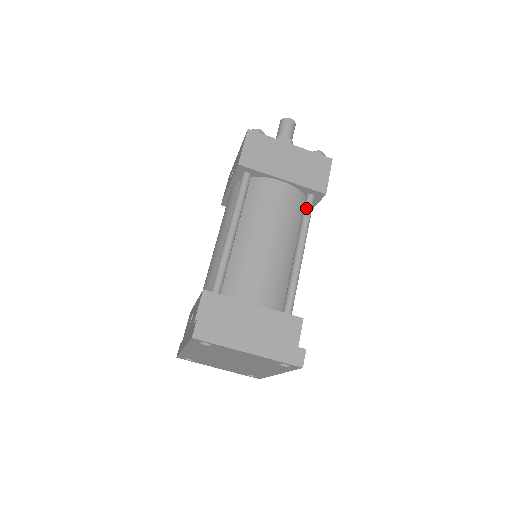
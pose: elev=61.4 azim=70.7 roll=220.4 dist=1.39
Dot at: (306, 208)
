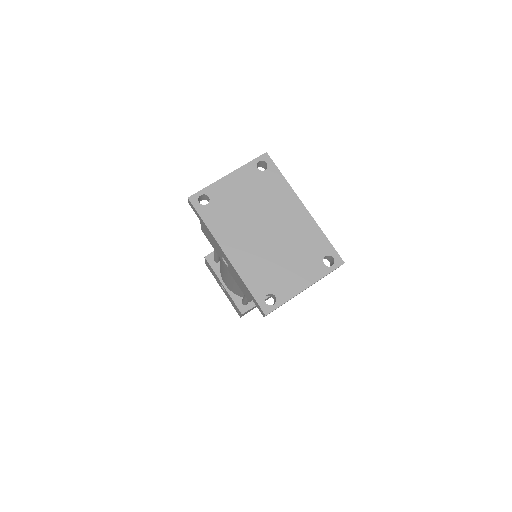
Dot at: occluded
